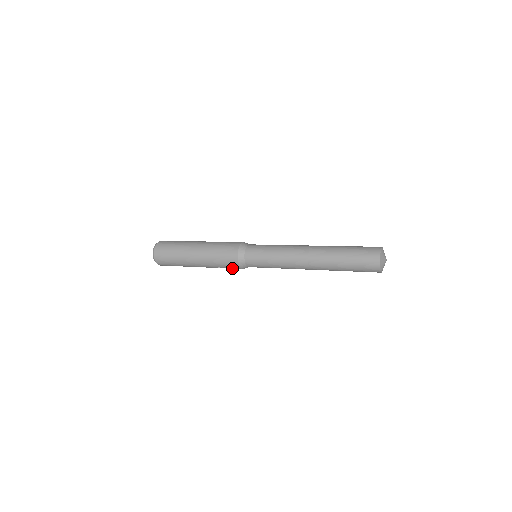
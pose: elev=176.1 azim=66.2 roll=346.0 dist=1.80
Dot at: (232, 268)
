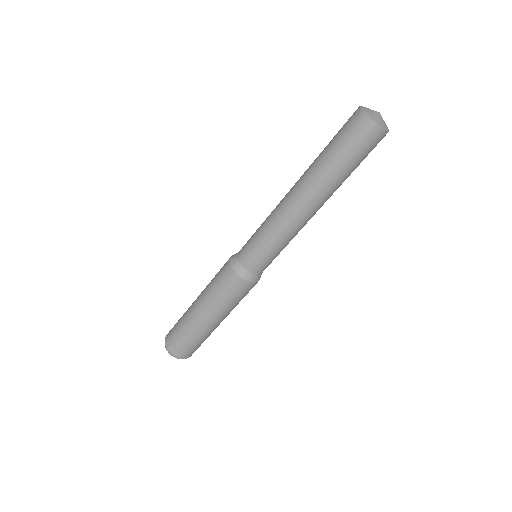
Dot at: (239, 291)
